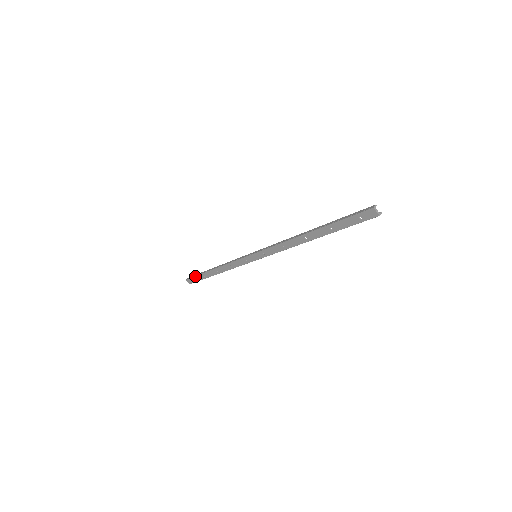
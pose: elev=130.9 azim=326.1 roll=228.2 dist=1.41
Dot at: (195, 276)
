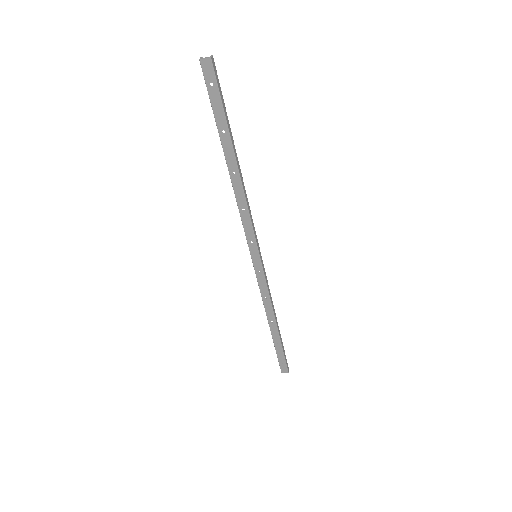
Dot at: occluded
